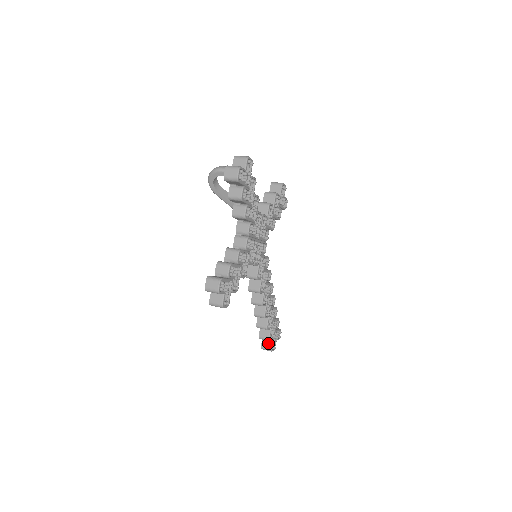
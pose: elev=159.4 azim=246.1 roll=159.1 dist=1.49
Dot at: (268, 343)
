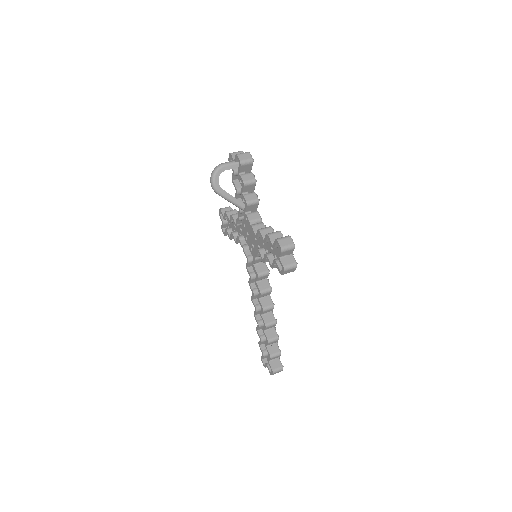
Dot at: (277, 363)
